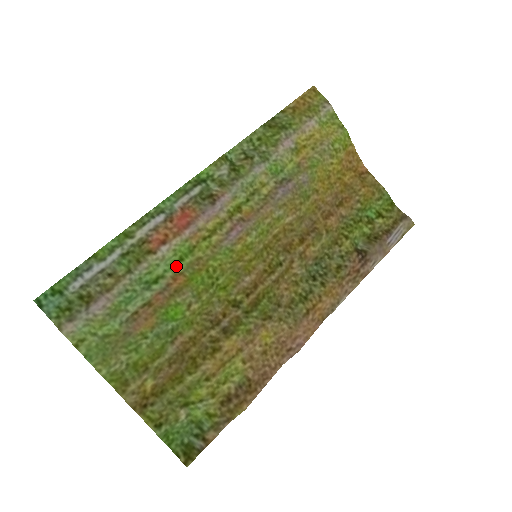
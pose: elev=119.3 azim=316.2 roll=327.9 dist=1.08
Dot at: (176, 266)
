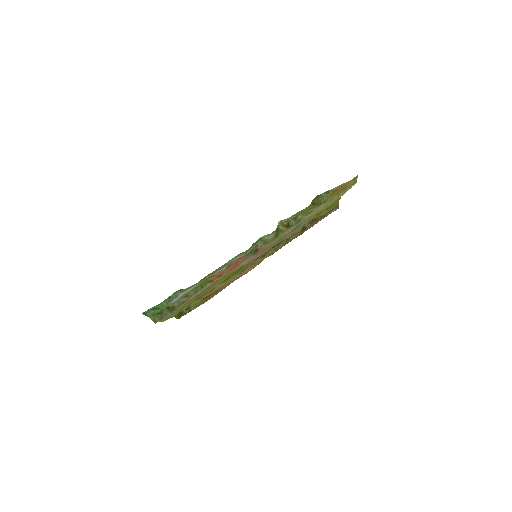
Dot at: occluded
